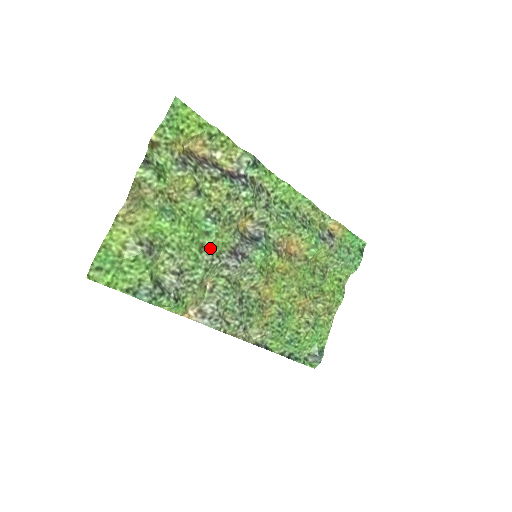
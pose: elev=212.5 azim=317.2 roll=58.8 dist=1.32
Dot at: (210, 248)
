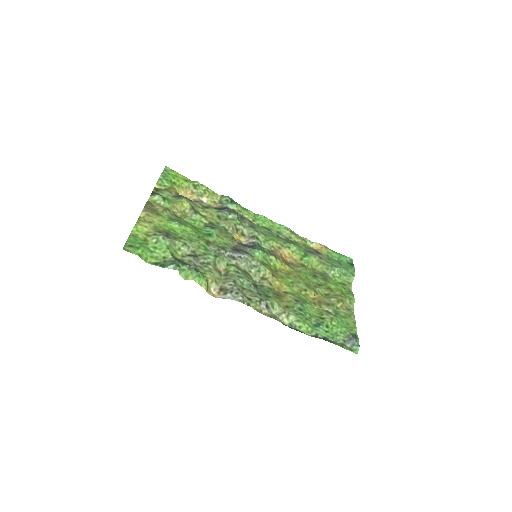
Dot at: (215, 244)
